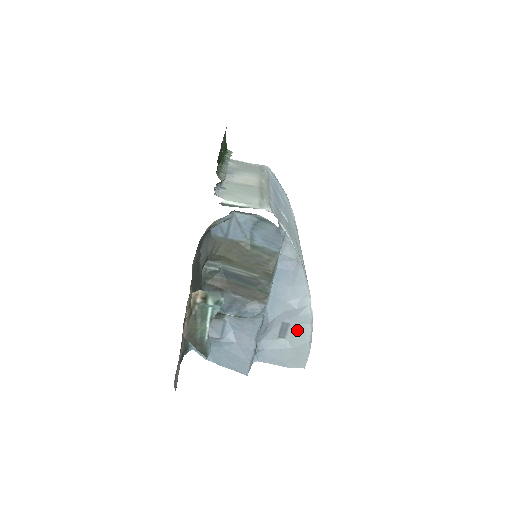
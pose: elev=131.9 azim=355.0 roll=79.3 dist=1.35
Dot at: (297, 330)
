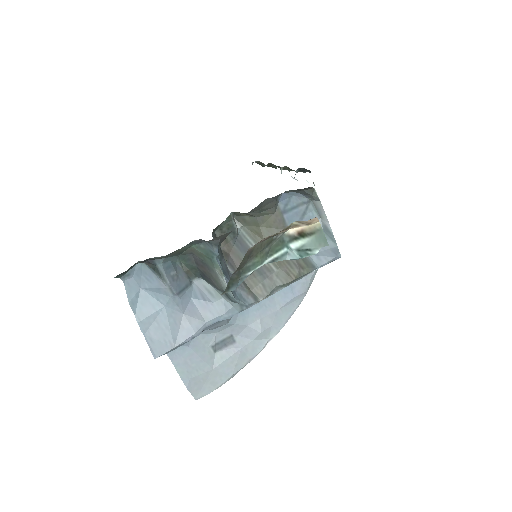
Dot at: (235, 354)
